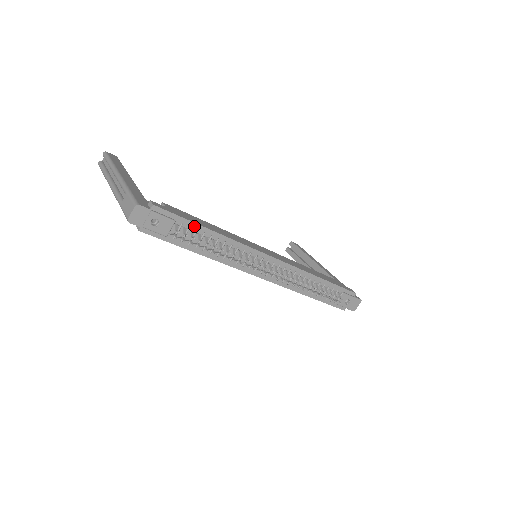
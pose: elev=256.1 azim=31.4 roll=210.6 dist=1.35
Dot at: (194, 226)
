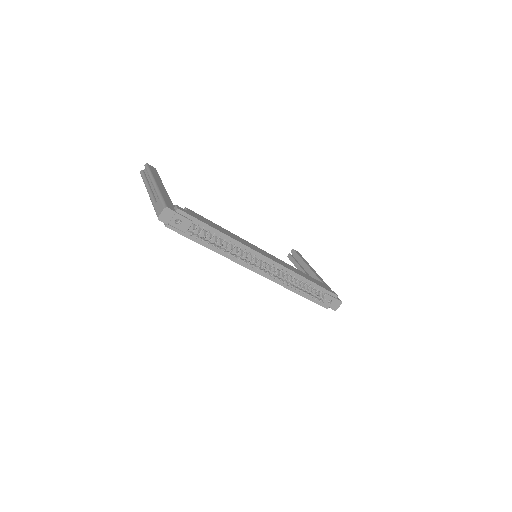
Dot at: (207, 227)
